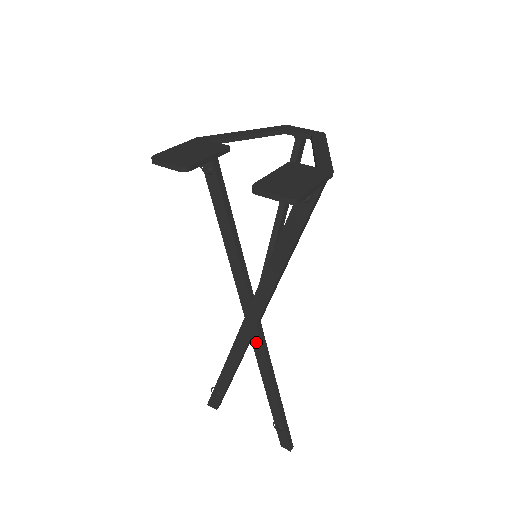
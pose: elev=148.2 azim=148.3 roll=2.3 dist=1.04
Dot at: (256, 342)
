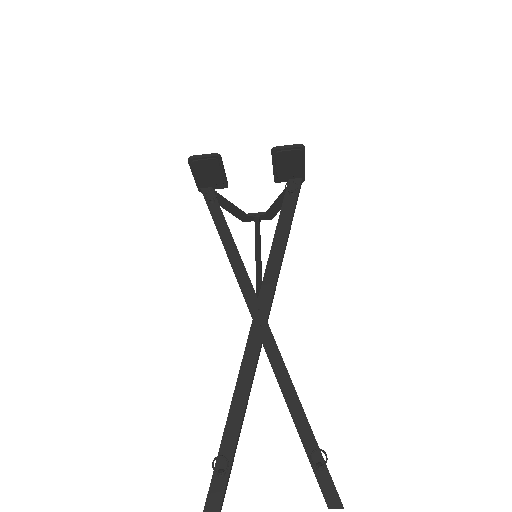
Dot at: (269, 343)
